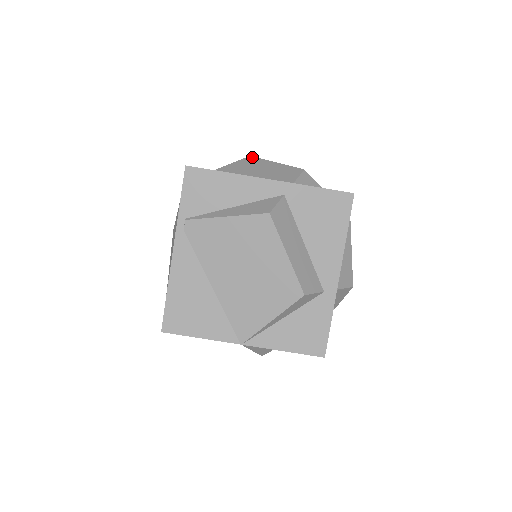
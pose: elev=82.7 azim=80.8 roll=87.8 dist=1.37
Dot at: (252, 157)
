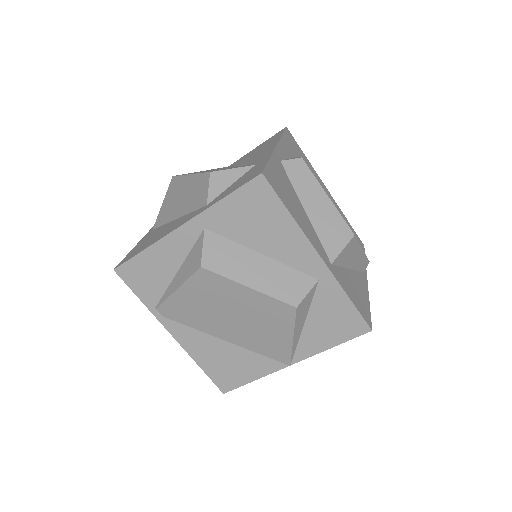
Dot at: (174, 178)
